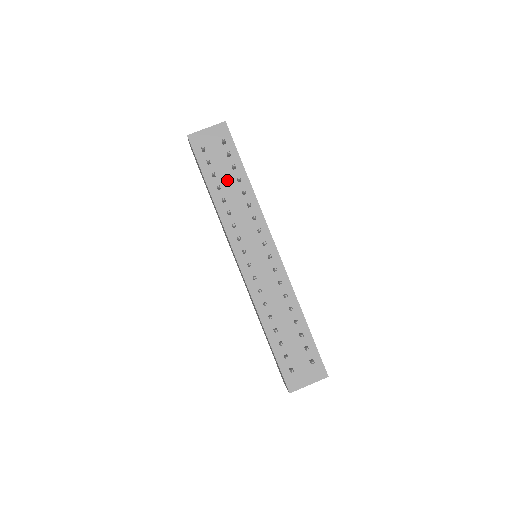
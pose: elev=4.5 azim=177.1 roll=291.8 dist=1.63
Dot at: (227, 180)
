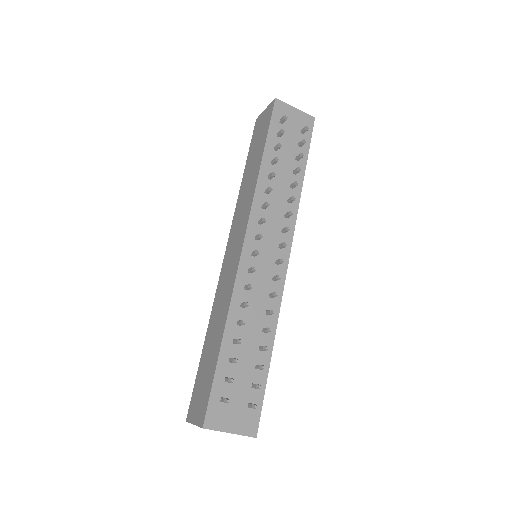
Dot at: (285, 163)
